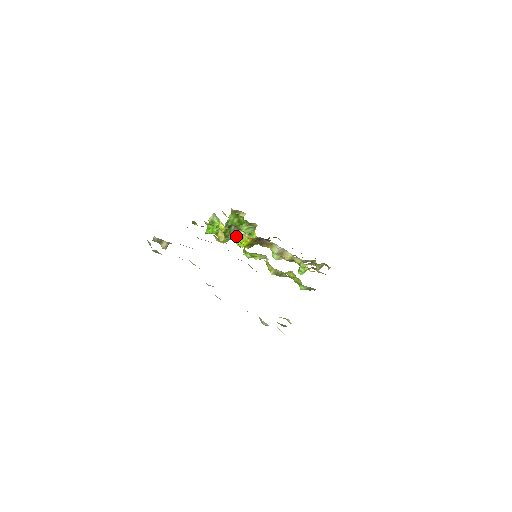
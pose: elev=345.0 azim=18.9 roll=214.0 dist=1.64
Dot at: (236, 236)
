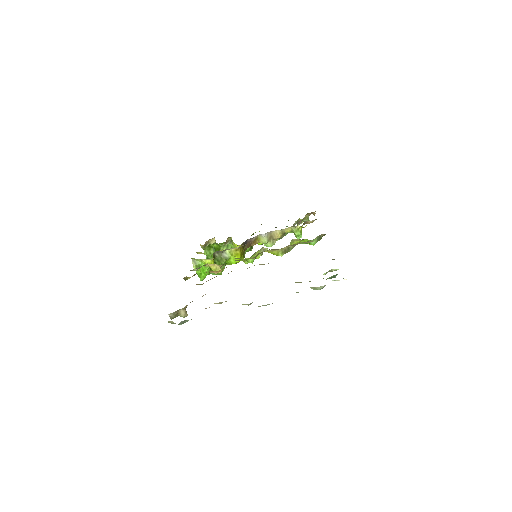
Dot at: (226, 259)
